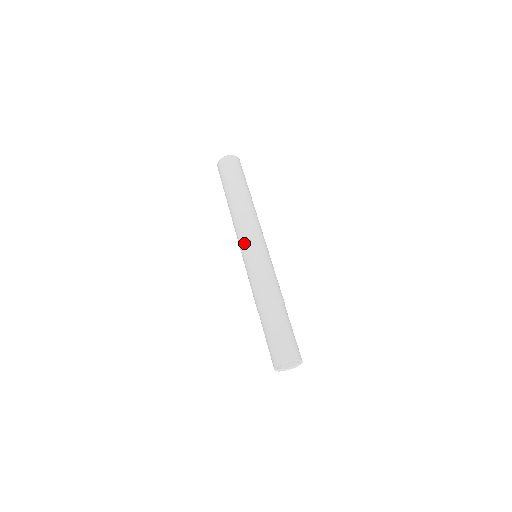
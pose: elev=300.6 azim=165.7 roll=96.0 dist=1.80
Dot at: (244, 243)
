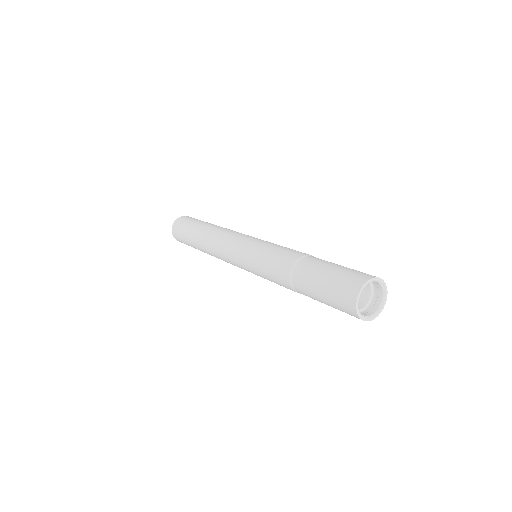
Dot at: (242, 238)
